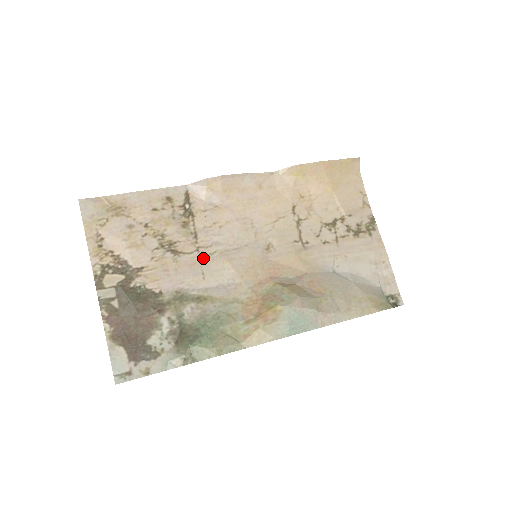
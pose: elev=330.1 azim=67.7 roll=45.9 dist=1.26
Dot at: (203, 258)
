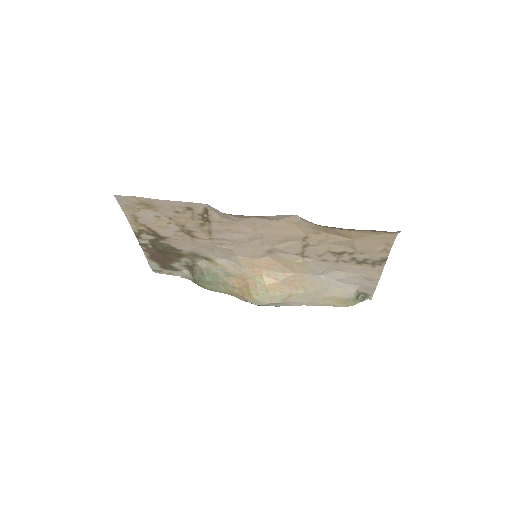
Dot at: (214, 244)
